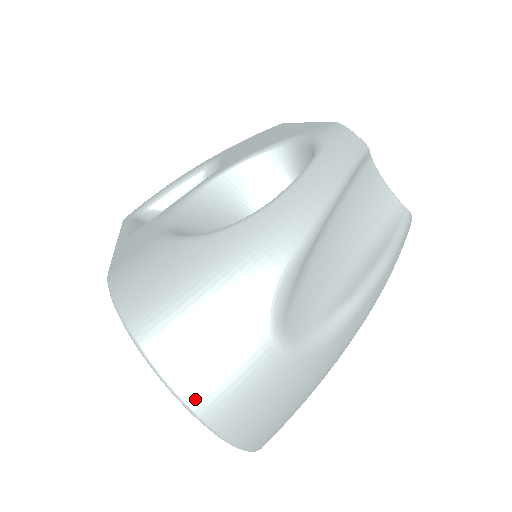
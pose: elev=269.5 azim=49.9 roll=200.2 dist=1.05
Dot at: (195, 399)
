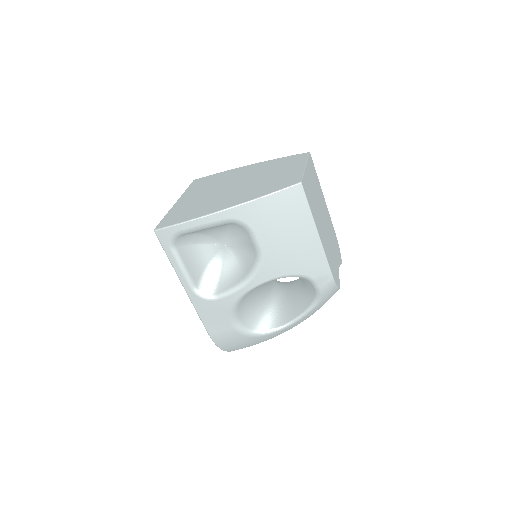
Dot at: occluded
